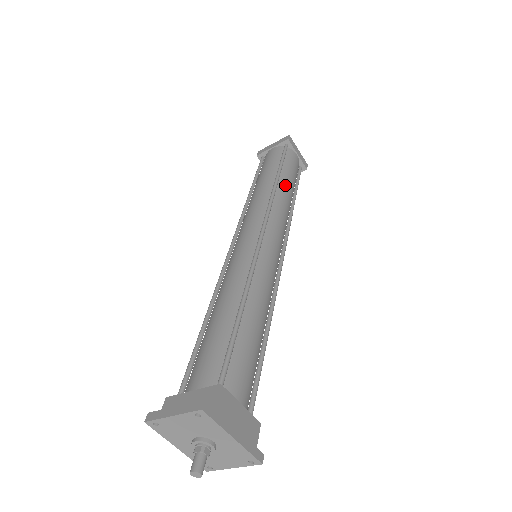
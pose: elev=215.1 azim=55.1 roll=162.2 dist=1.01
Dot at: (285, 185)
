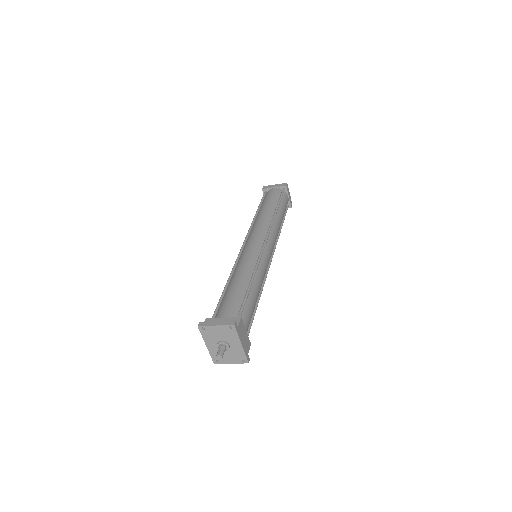
Dot at: (280, 216)
